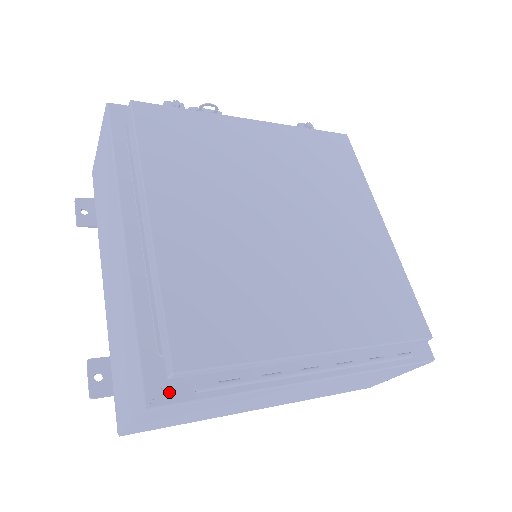
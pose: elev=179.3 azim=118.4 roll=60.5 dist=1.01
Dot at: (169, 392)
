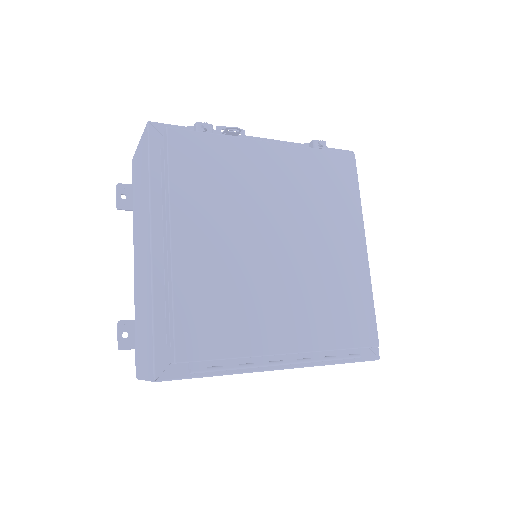
Dot at: (172, 371)
